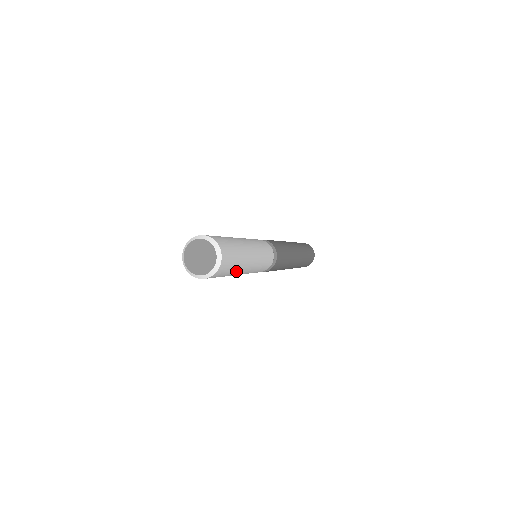
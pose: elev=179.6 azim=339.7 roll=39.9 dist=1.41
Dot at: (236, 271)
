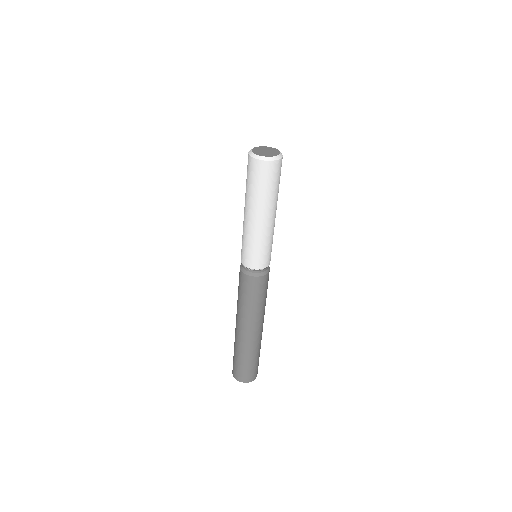
Dot at: (259, 200)
